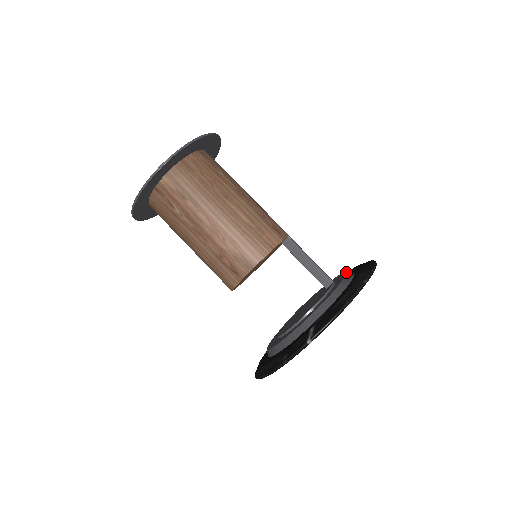
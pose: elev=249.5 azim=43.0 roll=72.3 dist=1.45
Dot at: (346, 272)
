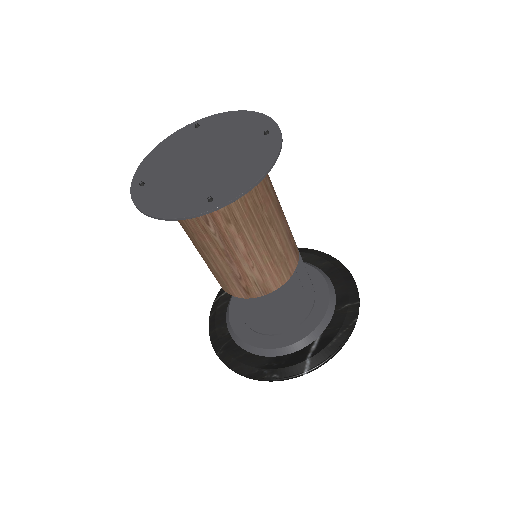
Dot at: (325, 278)
